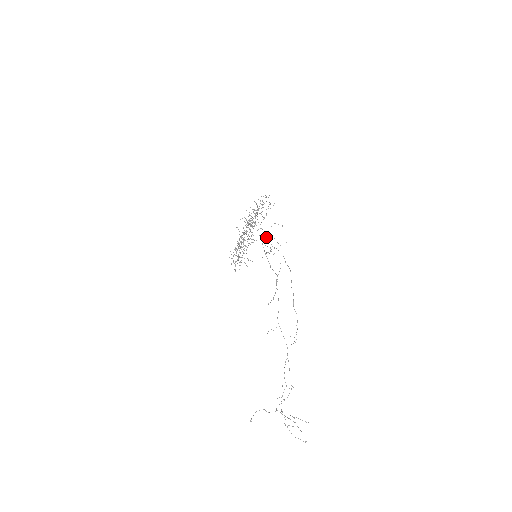
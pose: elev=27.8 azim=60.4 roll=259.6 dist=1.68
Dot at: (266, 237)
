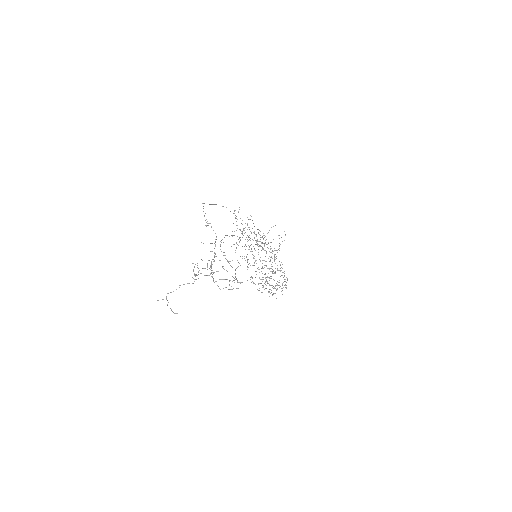
Dot at: occluded
